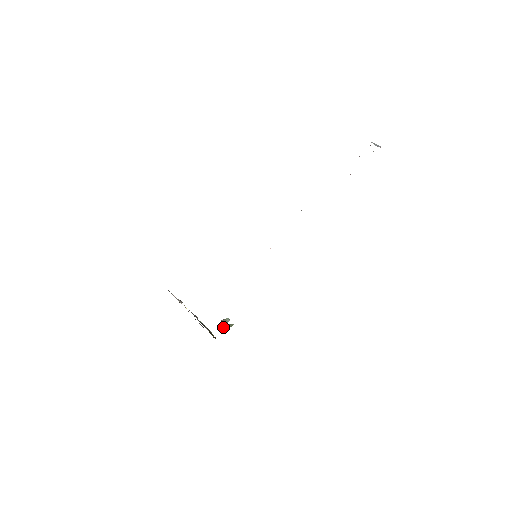
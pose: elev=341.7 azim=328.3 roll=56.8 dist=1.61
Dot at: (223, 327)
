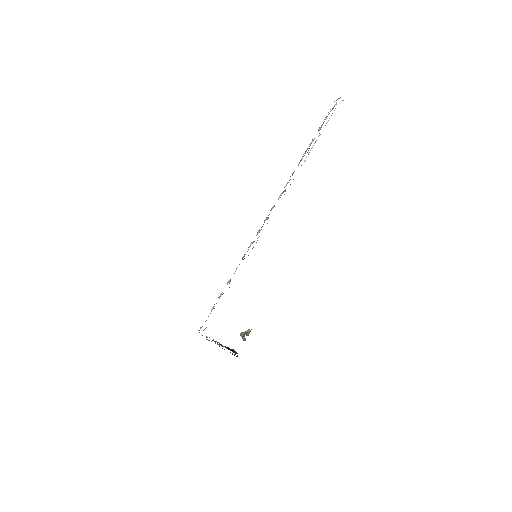
Dot at: (243, 339)
